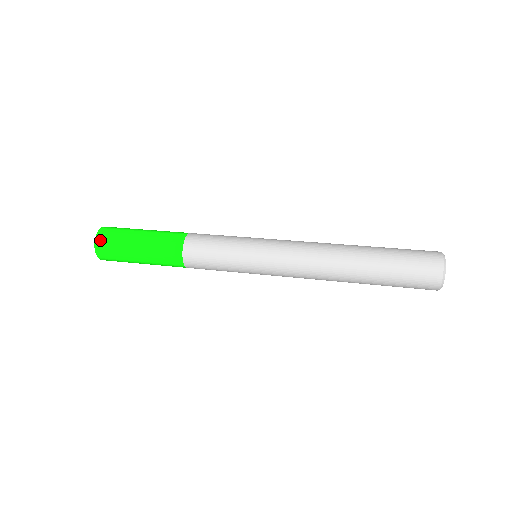
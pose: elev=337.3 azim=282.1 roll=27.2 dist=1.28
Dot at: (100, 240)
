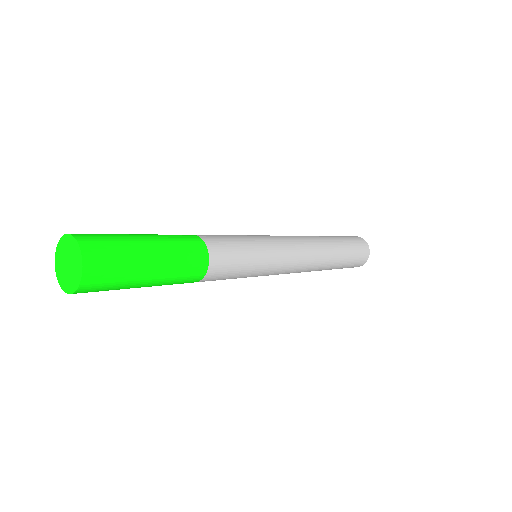
Dot at: (91, 276)
